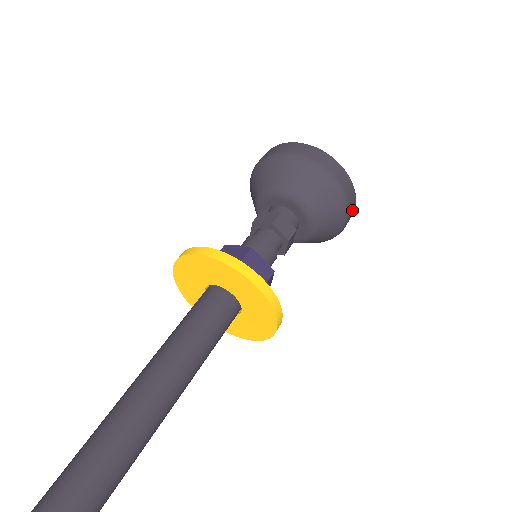
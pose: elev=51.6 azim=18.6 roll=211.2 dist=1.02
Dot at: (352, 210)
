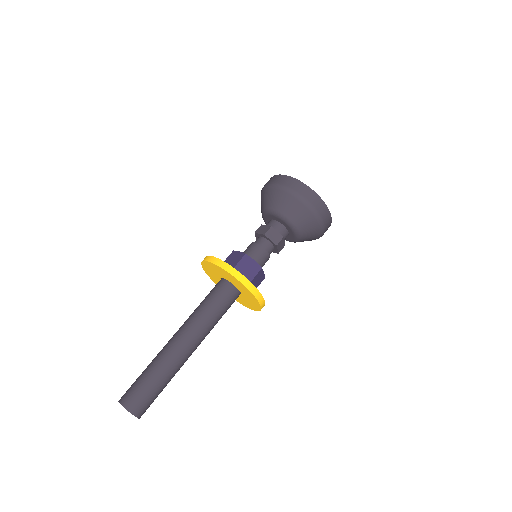
Dot at: (327, 219)
